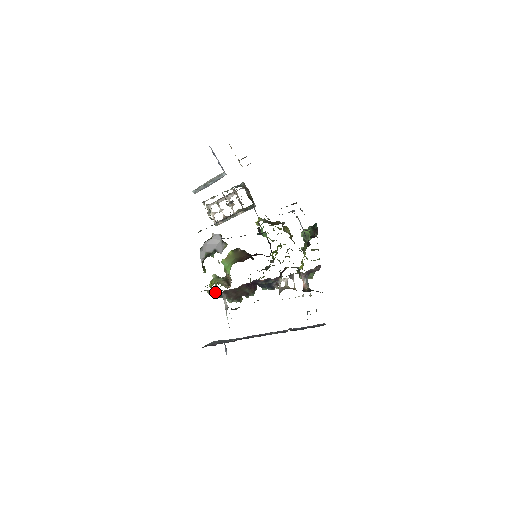
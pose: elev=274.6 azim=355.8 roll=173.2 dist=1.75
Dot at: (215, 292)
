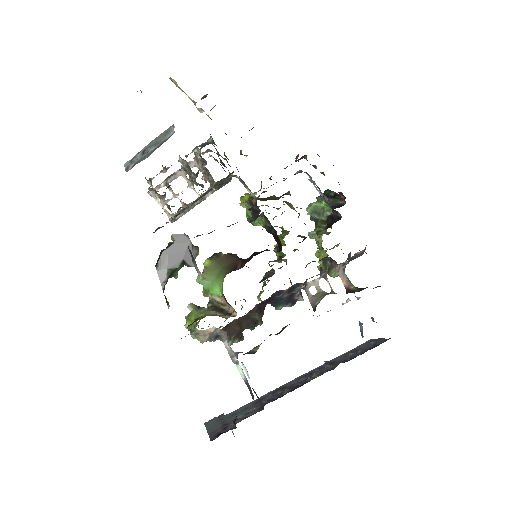
Dot at: (208, 332)
